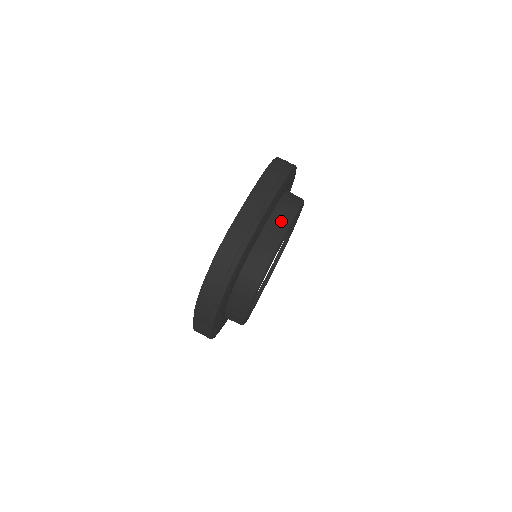
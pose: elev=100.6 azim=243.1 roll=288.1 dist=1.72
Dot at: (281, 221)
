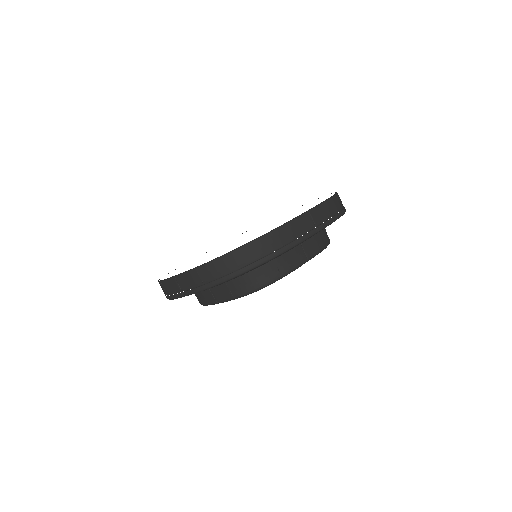
Dot at: (310, 248)
